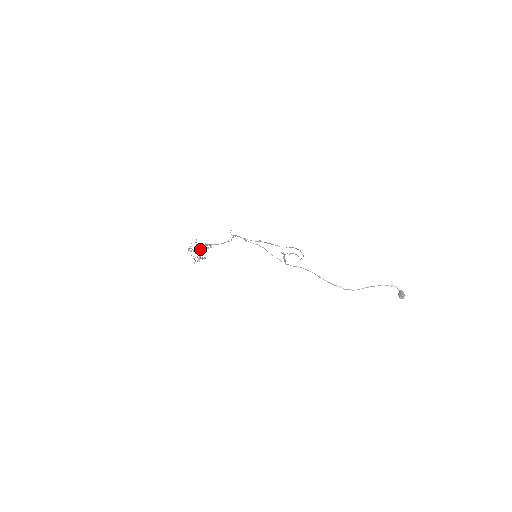
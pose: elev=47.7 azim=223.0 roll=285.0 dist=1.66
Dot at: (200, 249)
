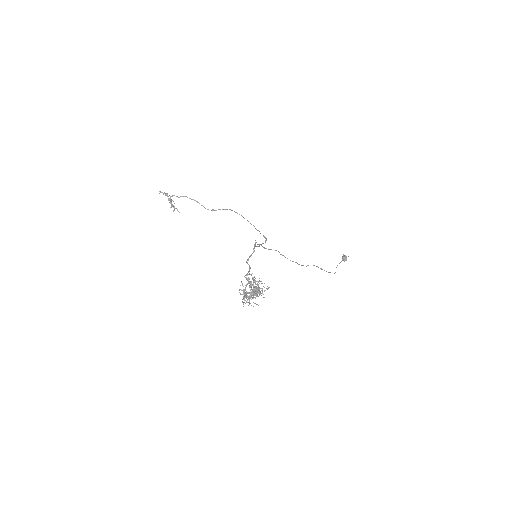
Dot at: (262, 291)
